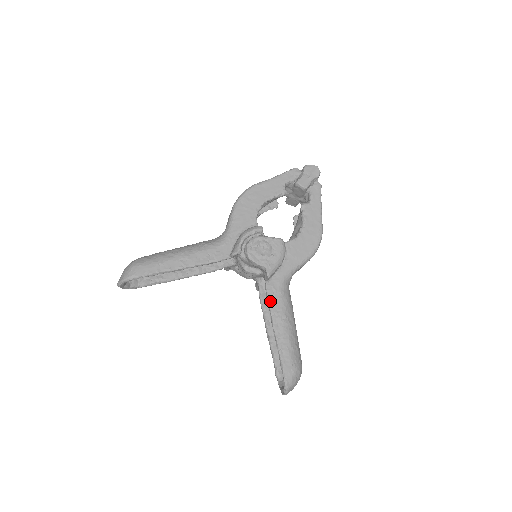
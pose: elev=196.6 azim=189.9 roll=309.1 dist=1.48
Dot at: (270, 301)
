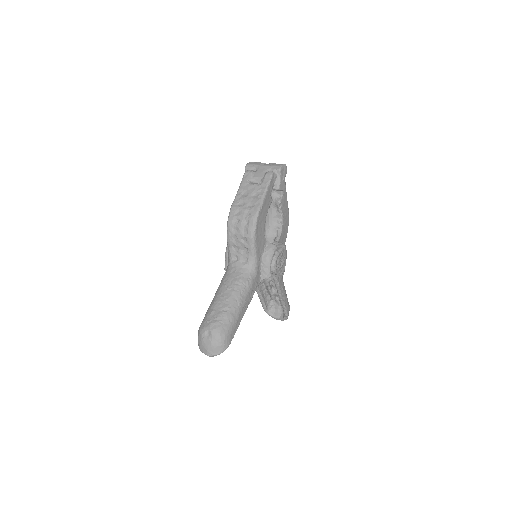
Dot at: (279, 285)
